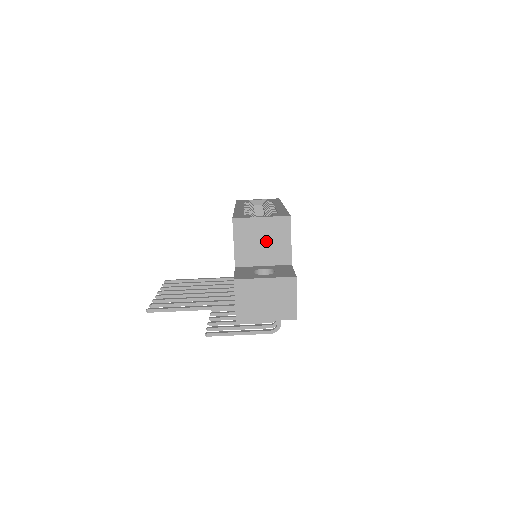
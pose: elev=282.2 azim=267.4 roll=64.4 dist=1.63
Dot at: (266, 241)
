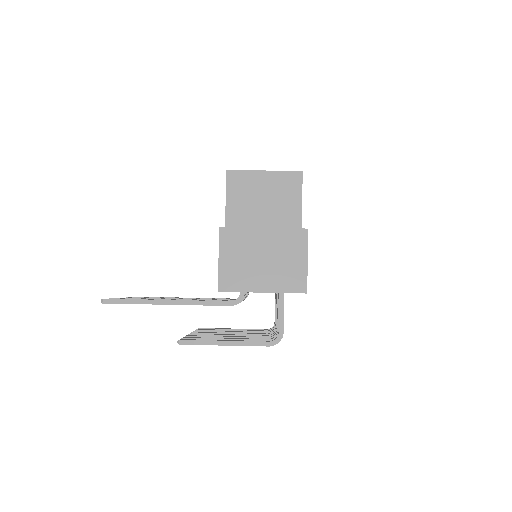
Dot at: (269, 202)
